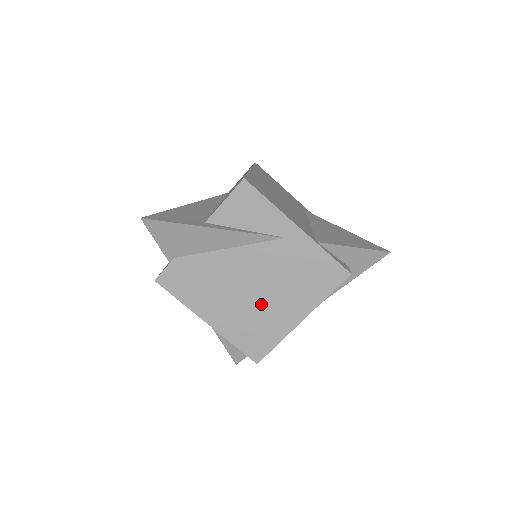
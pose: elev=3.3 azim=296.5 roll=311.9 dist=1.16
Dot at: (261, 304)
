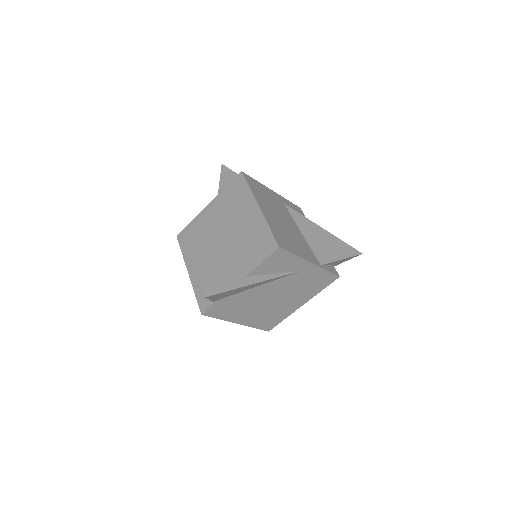
Dot at: (277, 305)
